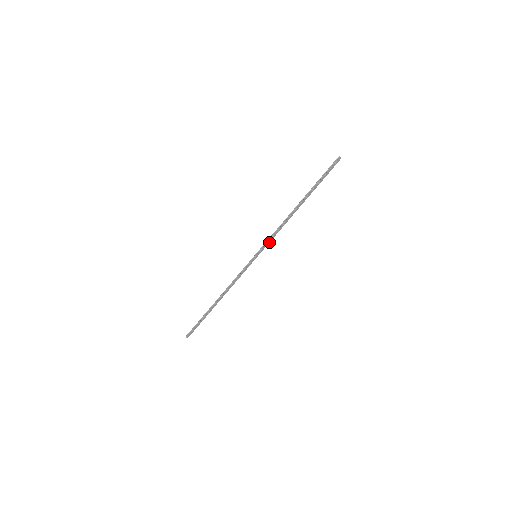
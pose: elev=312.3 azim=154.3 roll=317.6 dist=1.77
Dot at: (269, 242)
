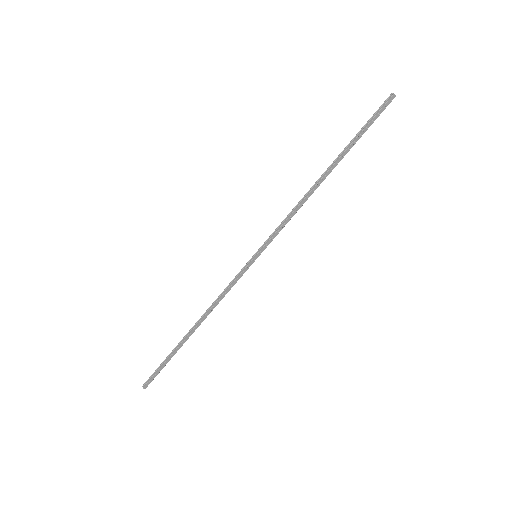
Dot at: (277, 233)
